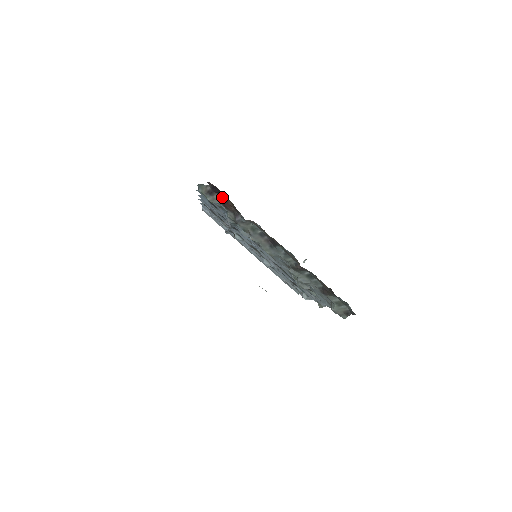
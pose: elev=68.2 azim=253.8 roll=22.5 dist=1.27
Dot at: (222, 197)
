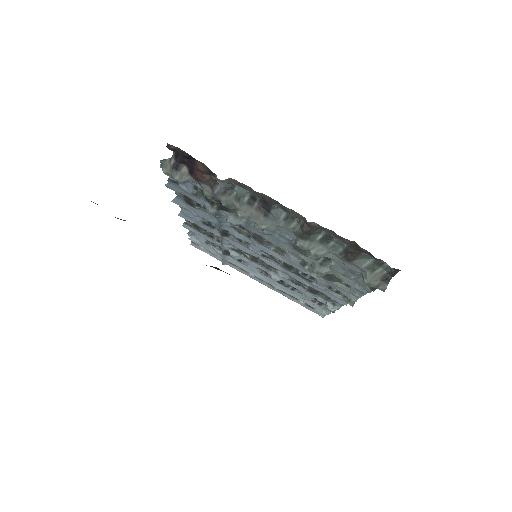
Dot at: (190, 165)
